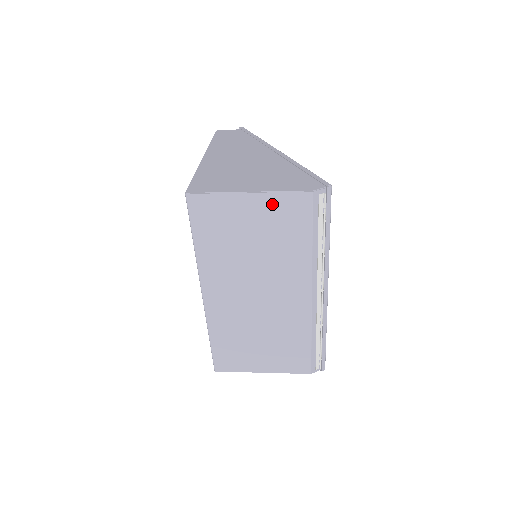
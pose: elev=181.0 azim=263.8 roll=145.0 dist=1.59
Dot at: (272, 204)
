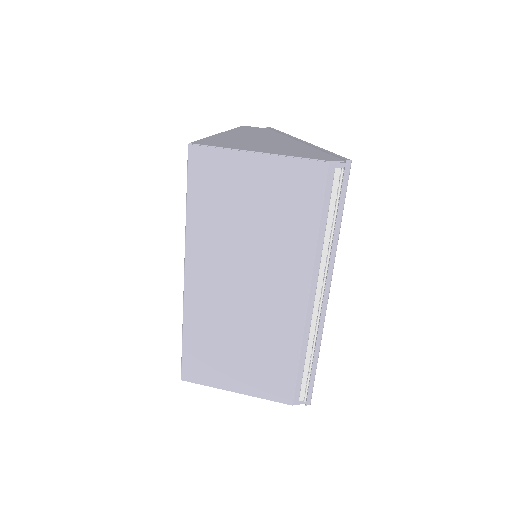
Dot at: (281, 171)
